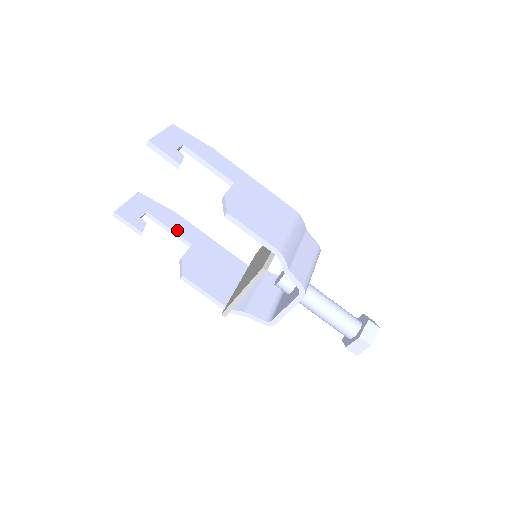
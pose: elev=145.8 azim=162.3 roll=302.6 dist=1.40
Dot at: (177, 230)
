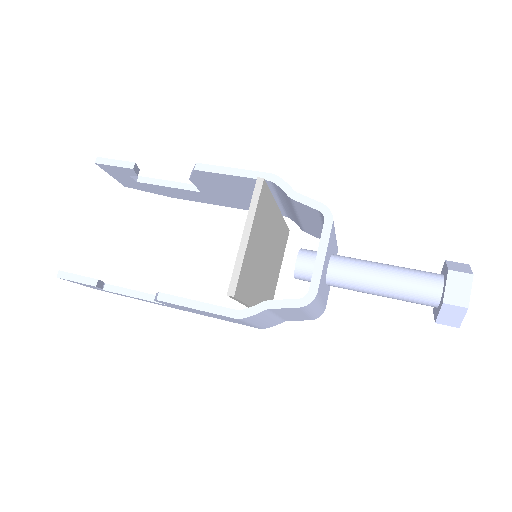
Dot at: (148, 294)
